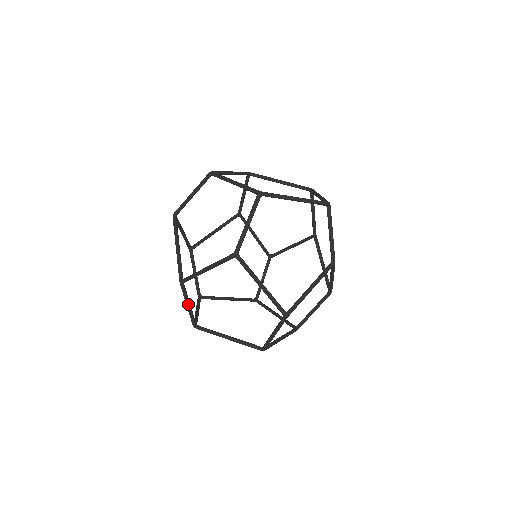
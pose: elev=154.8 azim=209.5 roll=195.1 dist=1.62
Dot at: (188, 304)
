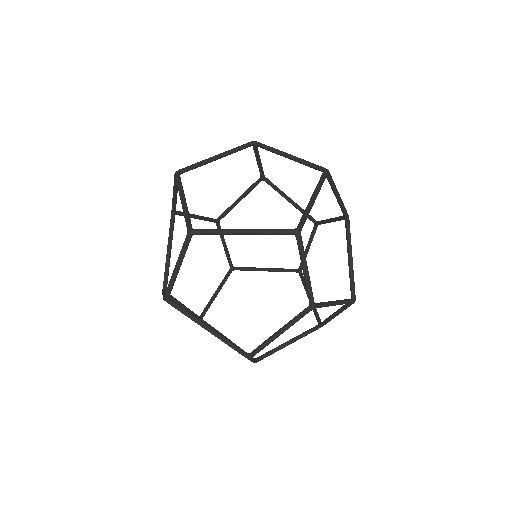
Dot at: (253, 360)
